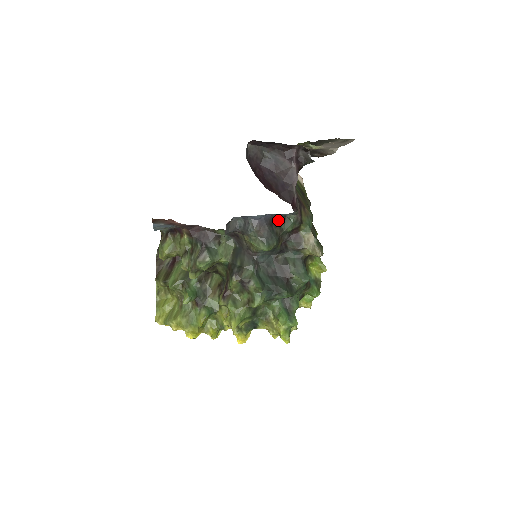
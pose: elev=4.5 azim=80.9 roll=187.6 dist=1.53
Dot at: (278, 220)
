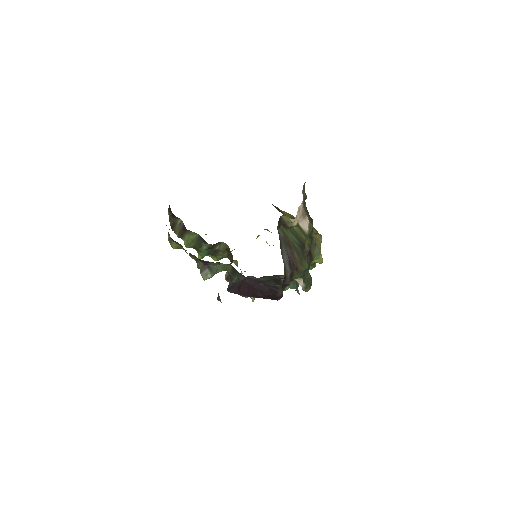
Dot at: occluded
